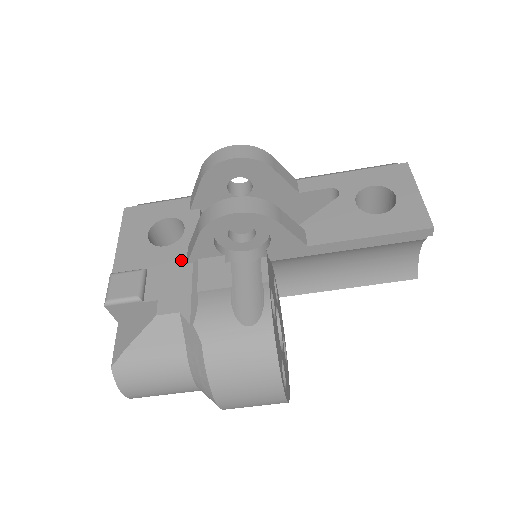
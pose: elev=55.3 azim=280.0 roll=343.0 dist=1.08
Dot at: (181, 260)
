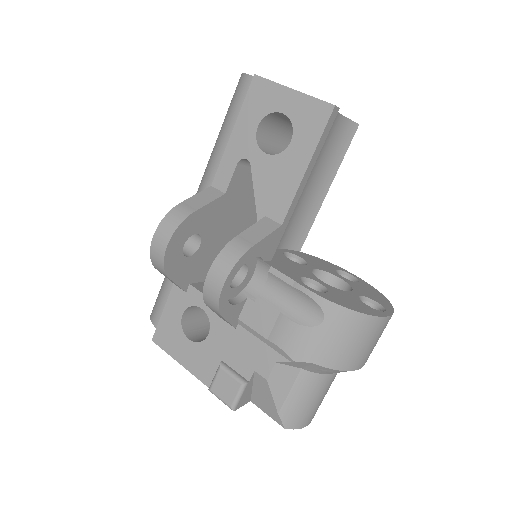
Dot at: (229, 331)
